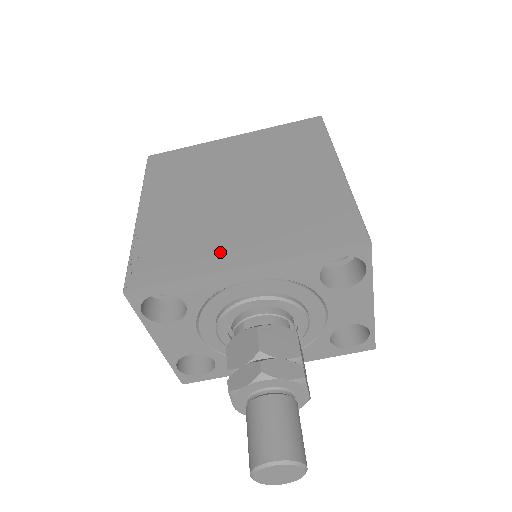
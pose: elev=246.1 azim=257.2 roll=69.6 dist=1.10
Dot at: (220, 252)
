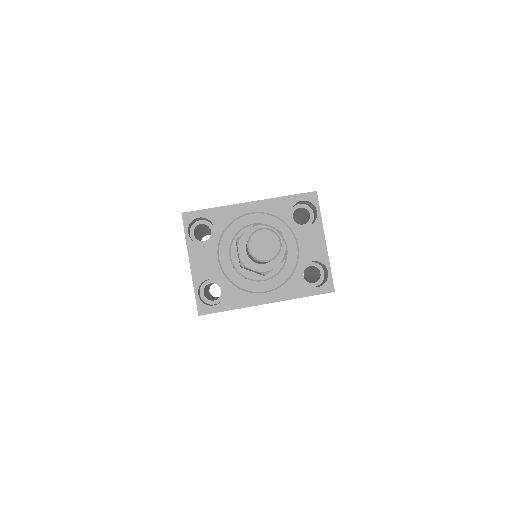
Dot at: occluded
